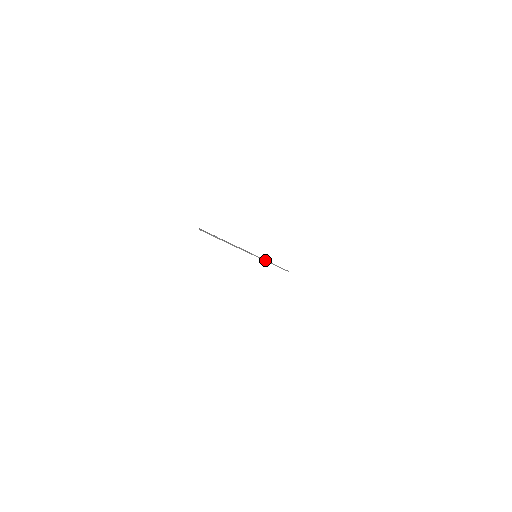
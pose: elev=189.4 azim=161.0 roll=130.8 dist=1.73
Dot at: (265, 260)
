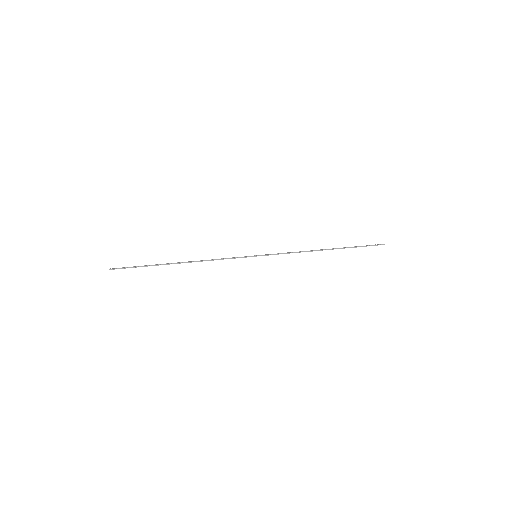
Dot at: (287, 253)
